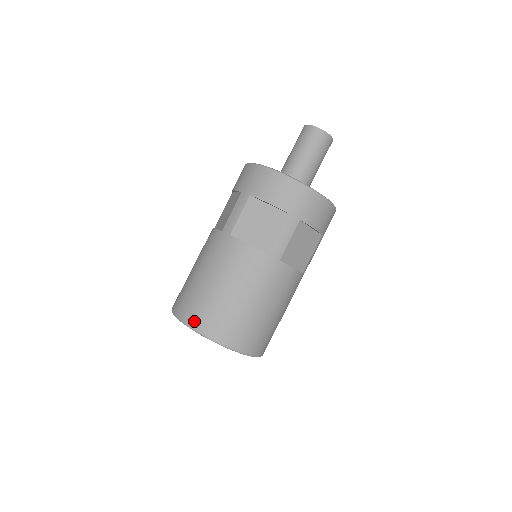
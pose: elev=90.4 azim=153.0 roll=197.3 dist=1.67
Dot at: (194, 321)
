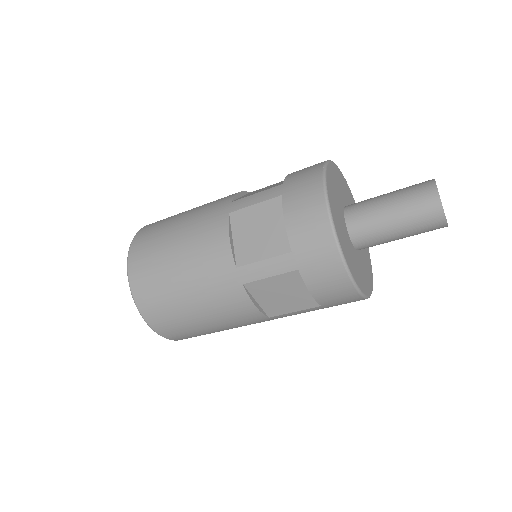
Dot at: occluded
